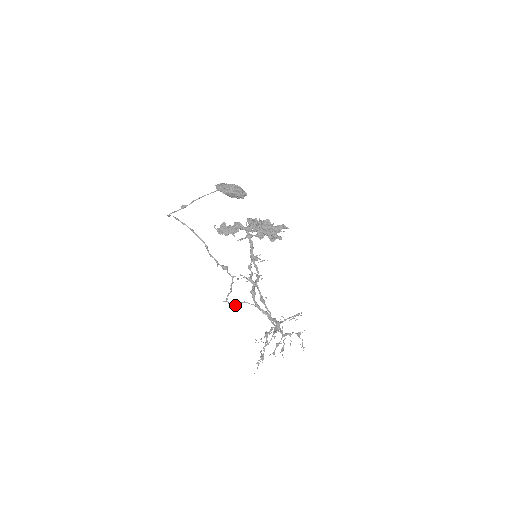
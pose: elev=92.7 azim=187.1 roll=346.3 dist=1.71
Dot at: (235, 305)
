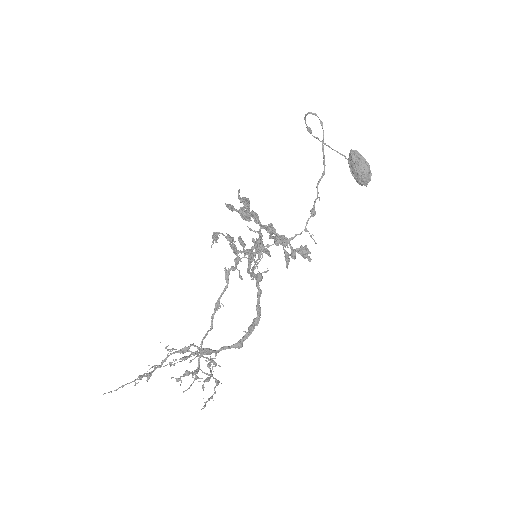
Dot at: (255, 264)
